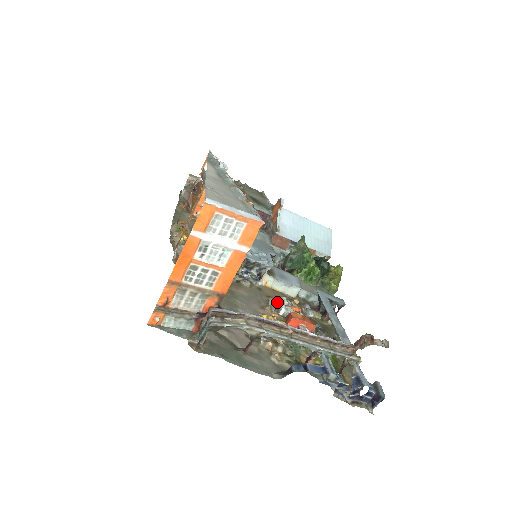
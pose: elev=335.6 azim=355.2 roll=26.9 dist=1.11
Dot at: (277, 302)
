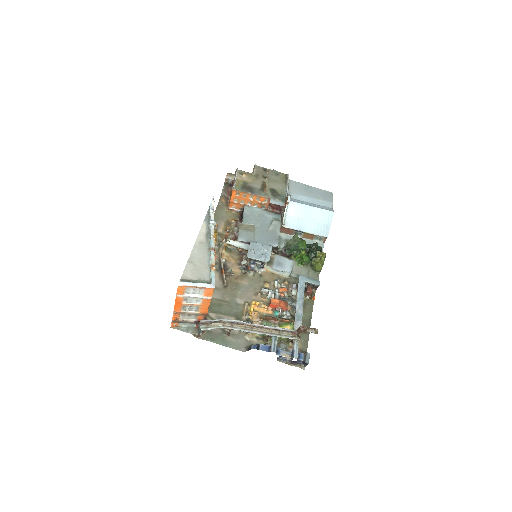
Dot at: (270, 286)
